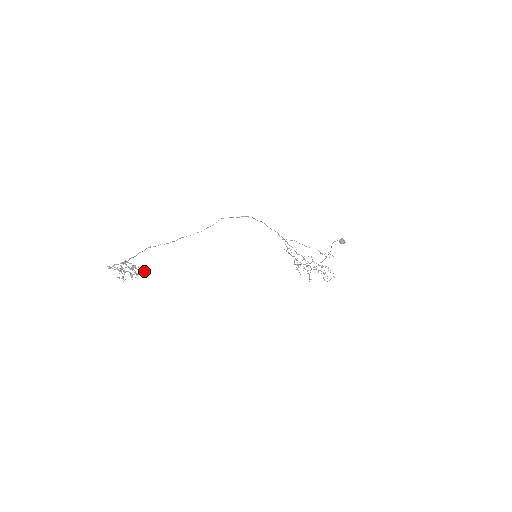
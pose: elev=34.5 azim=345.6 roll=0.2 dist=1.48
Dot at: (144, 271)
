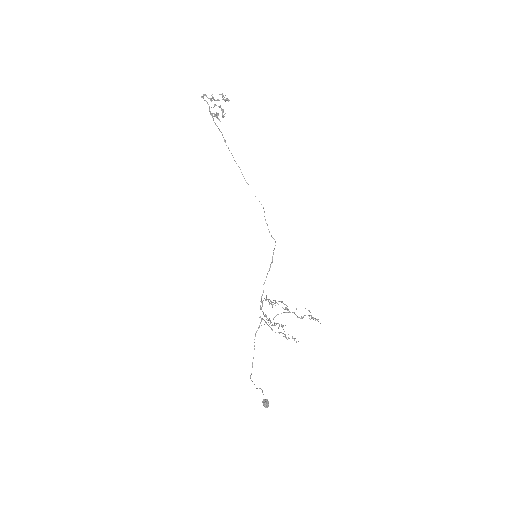
Dot at: occluded
